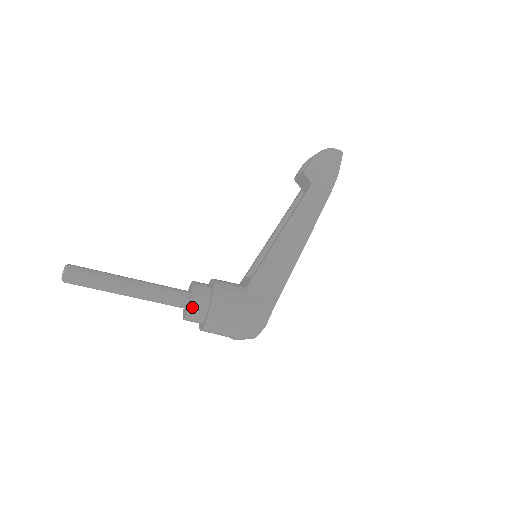
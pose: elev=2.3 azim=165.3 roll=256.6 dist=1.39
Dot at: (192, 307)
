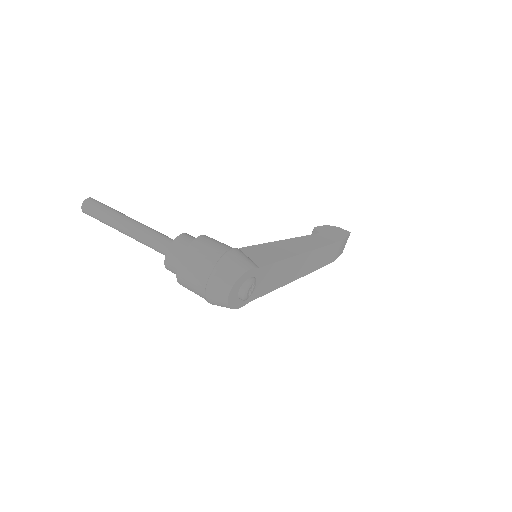
Dot at: (181, 238)
